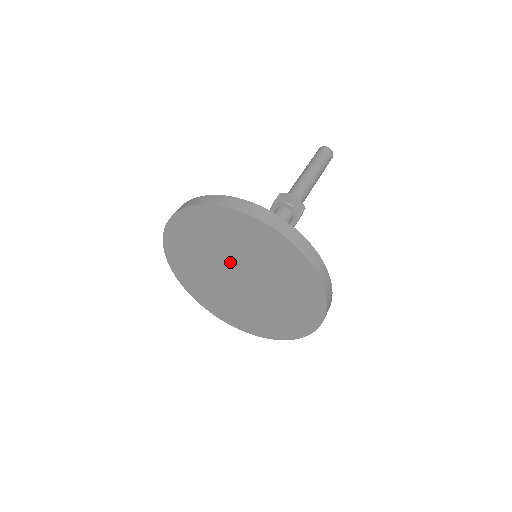
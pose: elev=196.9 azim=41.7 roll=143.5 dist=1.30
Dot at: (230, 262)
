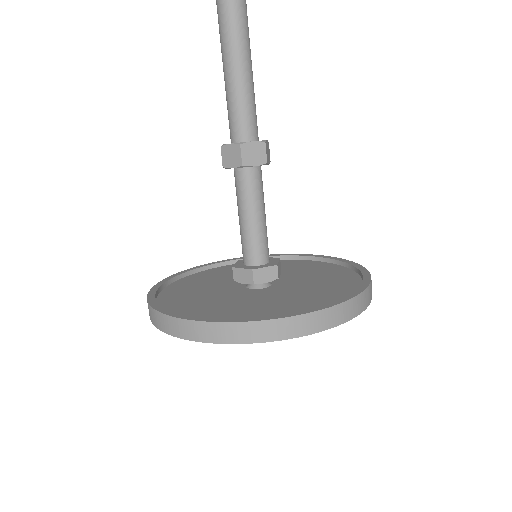
Dot at: occluded
